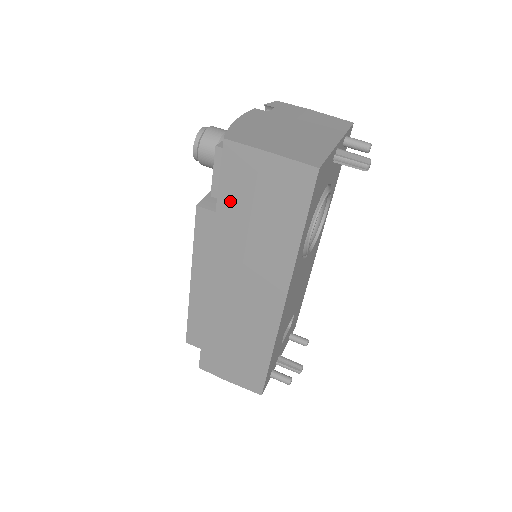
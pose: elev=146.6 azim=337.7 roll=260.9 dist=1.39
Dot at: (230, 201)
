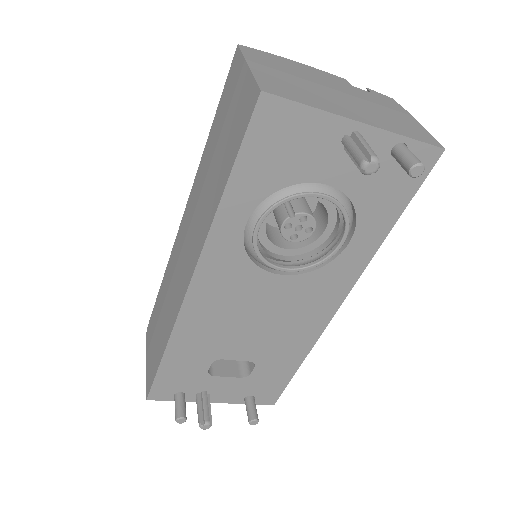
Dot at: (215, 127)
